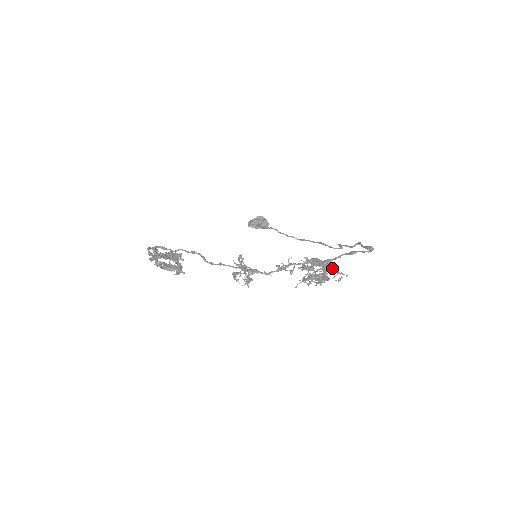
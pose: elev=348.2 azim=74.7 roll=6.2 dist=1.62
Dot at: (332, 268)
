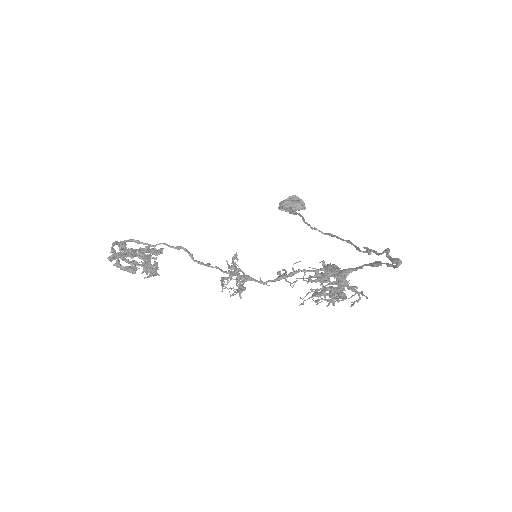
Dot at: (349, 283)
